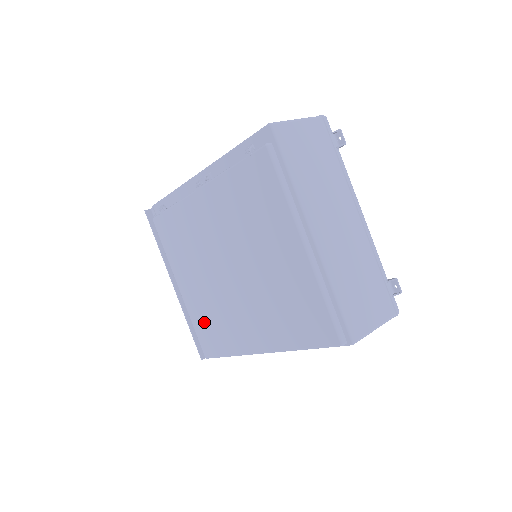
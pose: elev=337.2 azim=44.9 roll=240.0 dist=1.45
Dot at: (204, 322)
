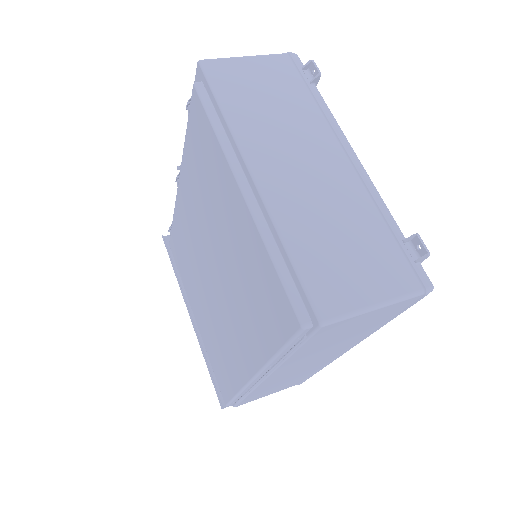
Dot at: (214, 354)
